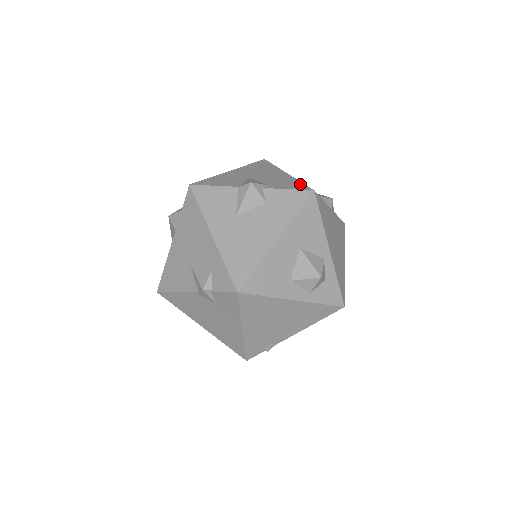
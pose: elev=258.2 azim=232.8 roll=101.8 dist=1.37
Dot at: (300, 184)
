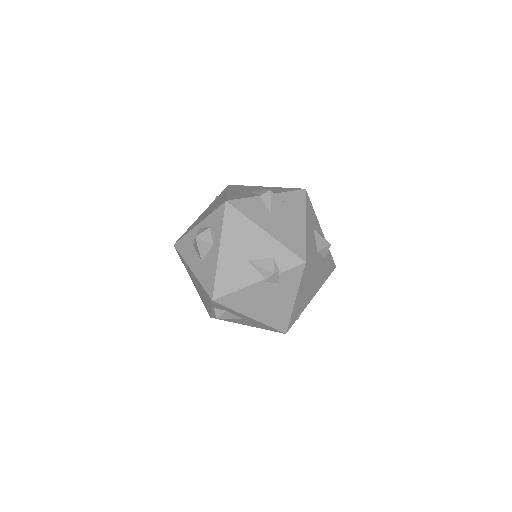
Dot at: (290, 188)
